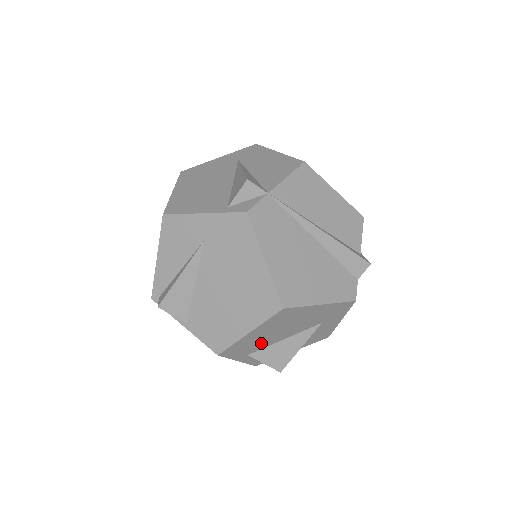
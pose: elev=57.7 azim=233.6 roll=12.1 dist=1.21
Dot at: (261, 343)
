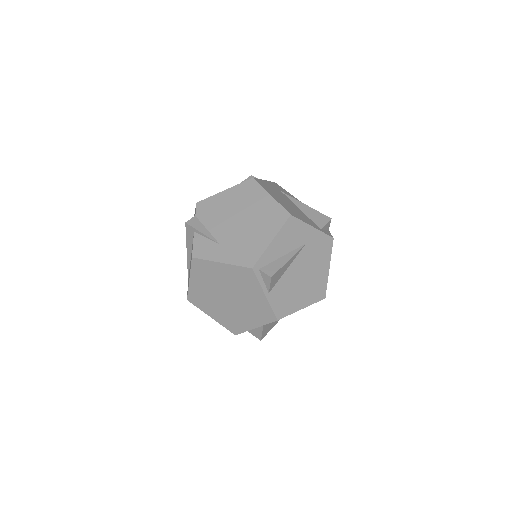
Dot at: occluded
